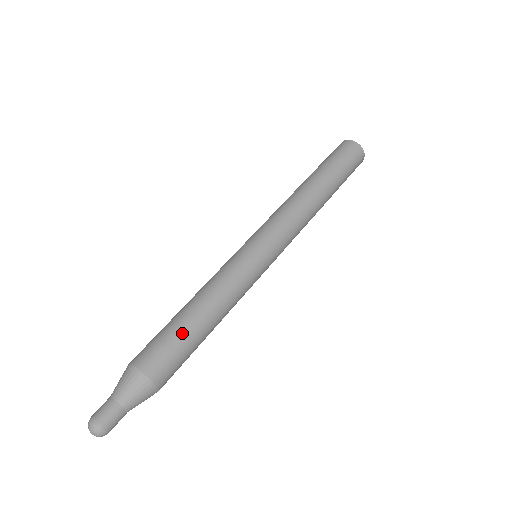
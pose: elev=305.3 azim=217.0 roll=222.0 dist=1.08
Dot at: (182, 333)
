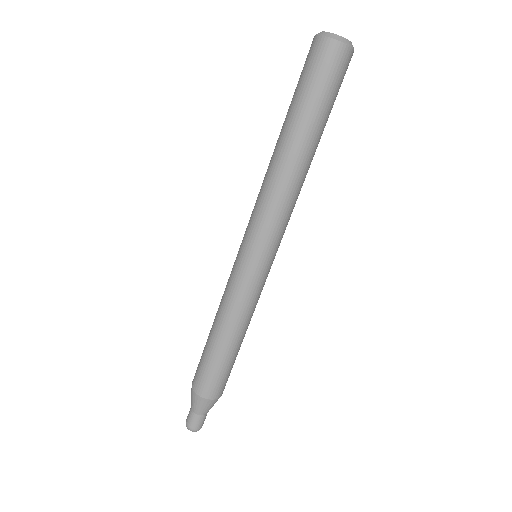
Dot at: (233, 362)
